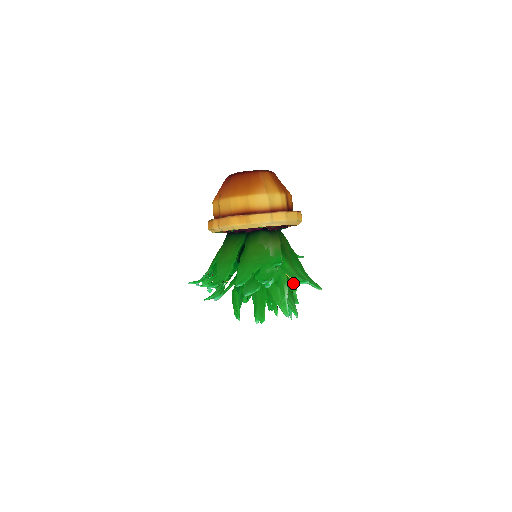
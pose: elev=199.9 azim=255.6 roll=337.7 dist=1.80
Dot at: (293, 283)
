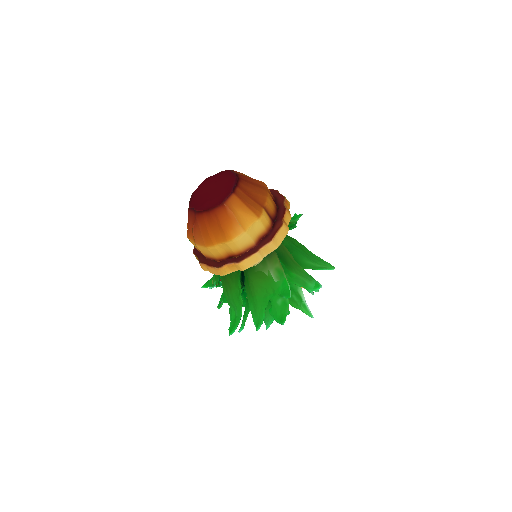
Dot at: occluded
